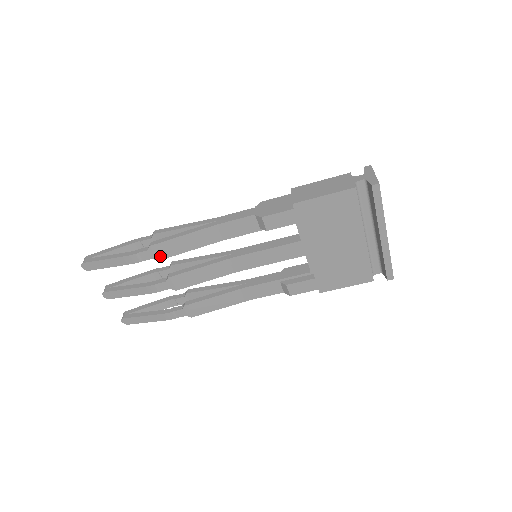
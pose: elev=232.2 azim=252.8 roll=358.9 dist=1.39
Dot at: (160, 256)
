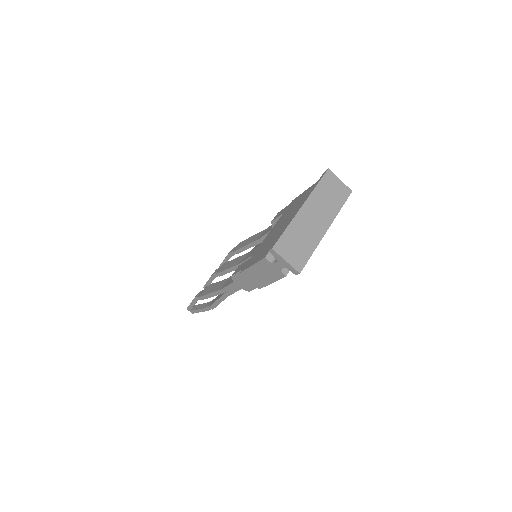
Dot at: occluded
